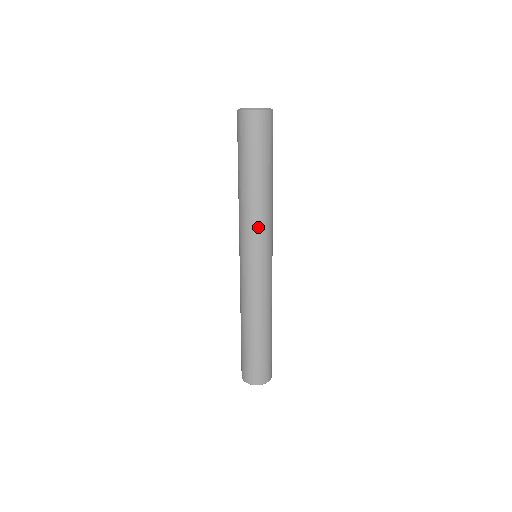
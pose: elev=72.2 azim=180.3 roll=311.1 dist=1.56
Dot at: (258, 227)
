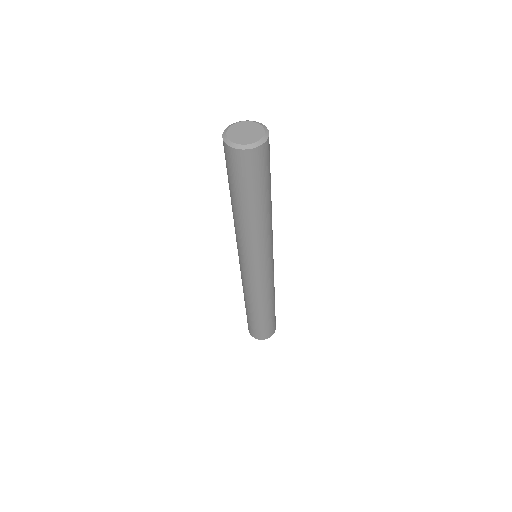
Dot at: (245, 245)
